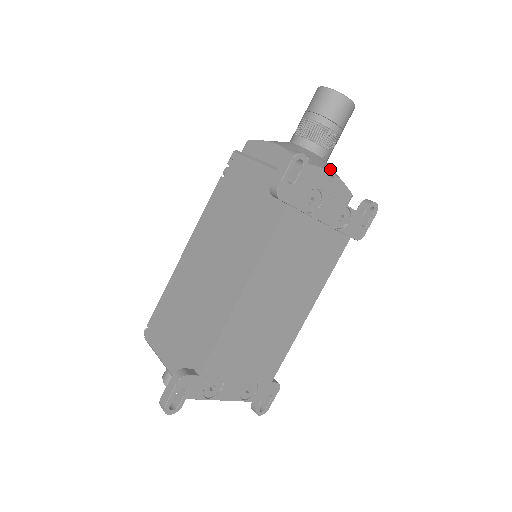
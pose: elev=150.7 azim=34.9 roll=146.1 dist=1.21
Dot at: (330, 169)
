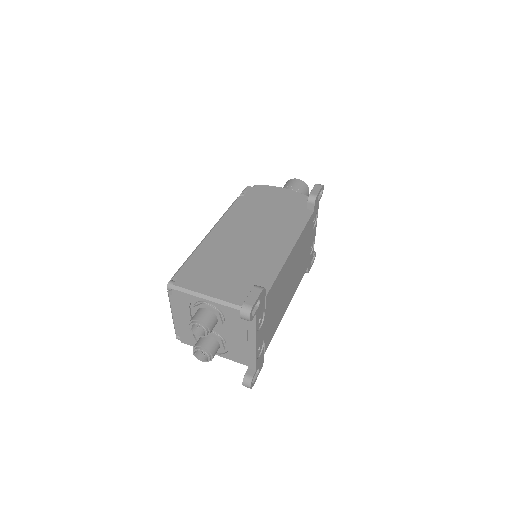
Dot at: occluded
